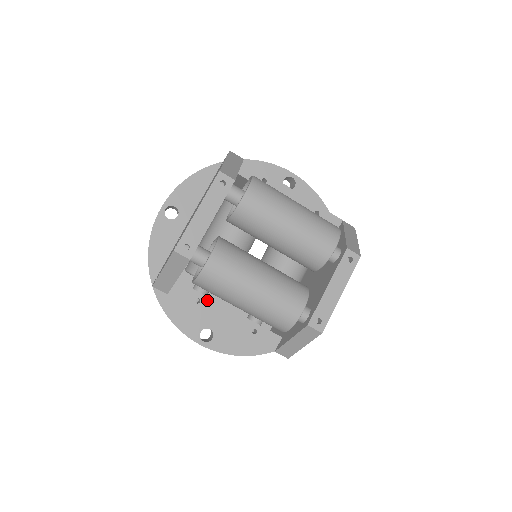
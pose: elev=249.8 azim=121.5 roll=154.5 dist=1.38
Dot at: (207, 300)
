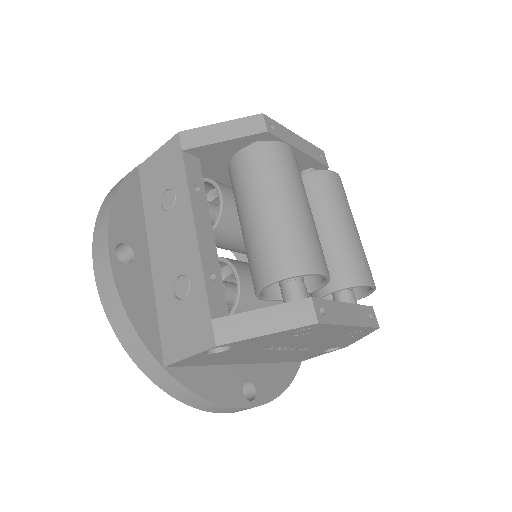
Dot at: (204, 200)
